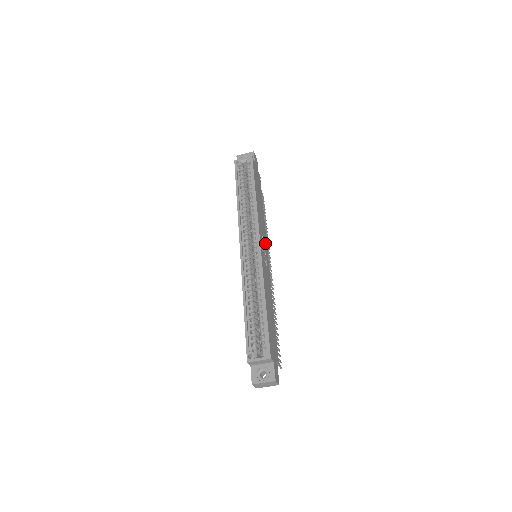
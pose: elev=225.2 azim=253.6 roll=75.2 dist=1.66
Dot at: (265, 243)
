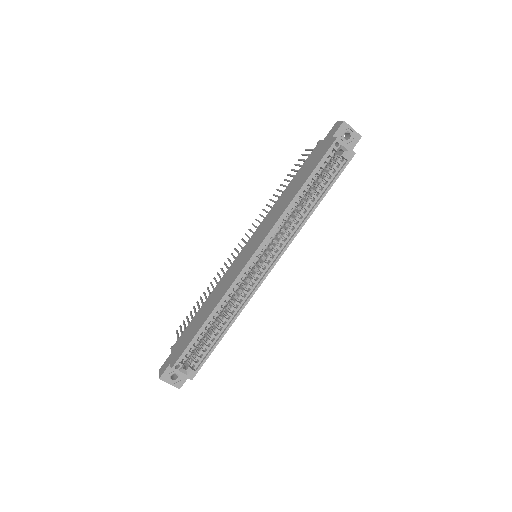
Dot at: occluded
